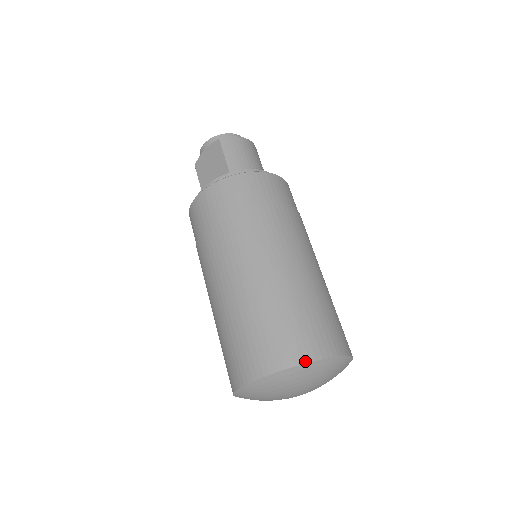
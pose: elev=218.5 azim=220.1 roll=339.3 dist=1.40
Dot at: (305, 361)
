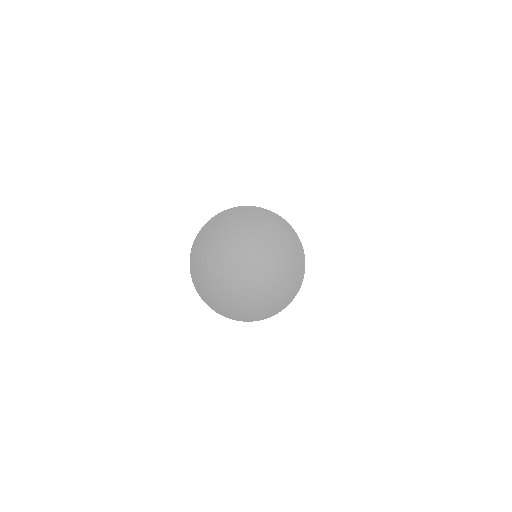
Dot at: (271, 211)
